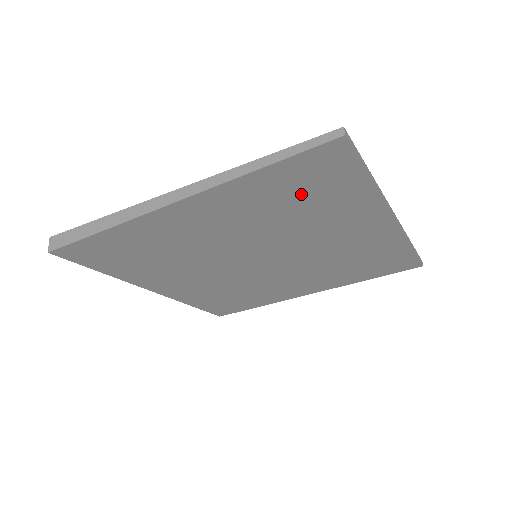
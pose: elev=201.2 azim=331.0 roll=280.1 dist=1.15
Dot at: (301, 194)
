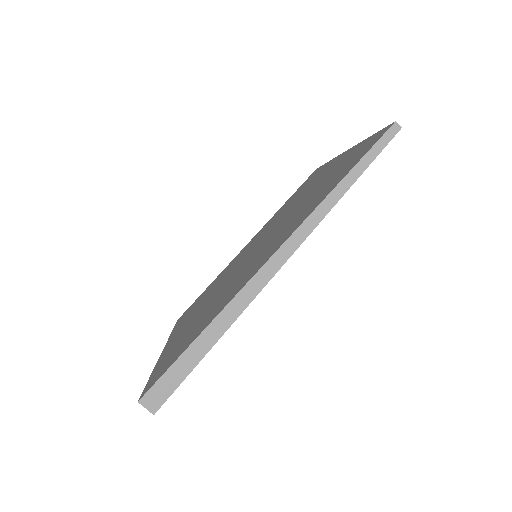
Dot at: occluded
